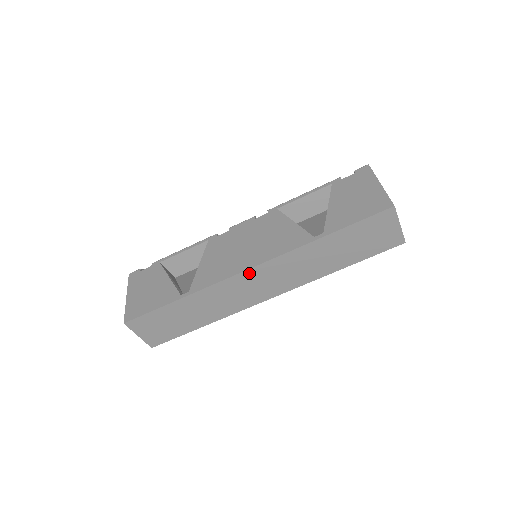
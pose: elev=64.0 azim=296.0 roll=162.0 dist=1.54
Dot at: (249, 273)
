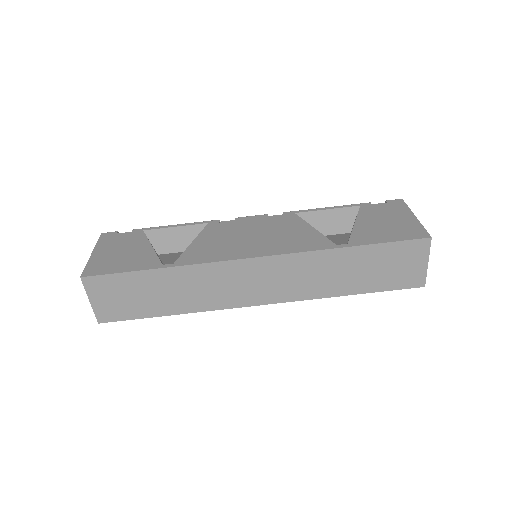
Dot at: (251, 263)
